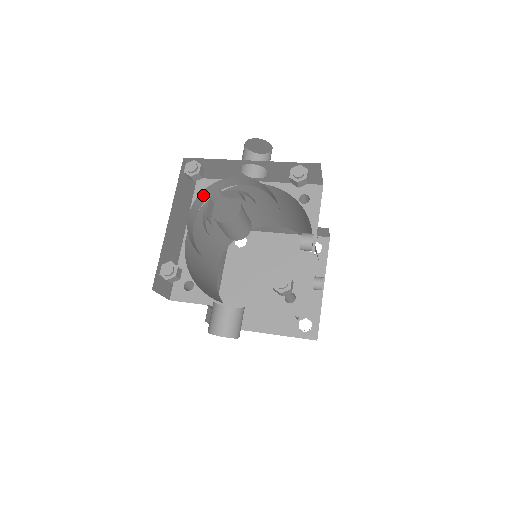
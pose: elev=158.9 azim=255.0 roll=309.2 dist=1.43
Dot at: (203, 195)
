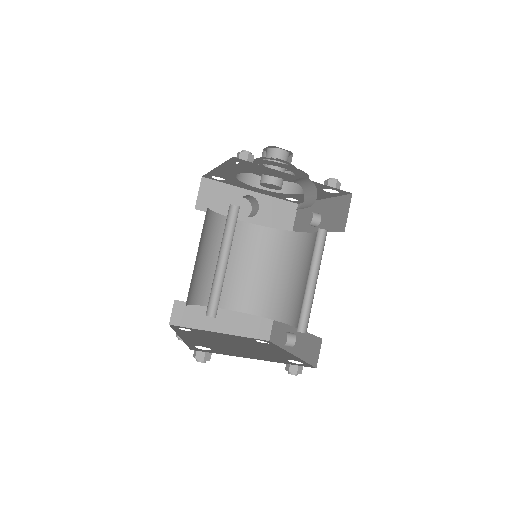
Dot at: occluded
